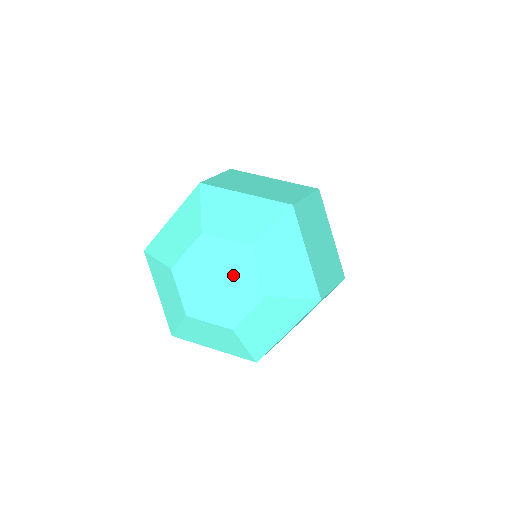
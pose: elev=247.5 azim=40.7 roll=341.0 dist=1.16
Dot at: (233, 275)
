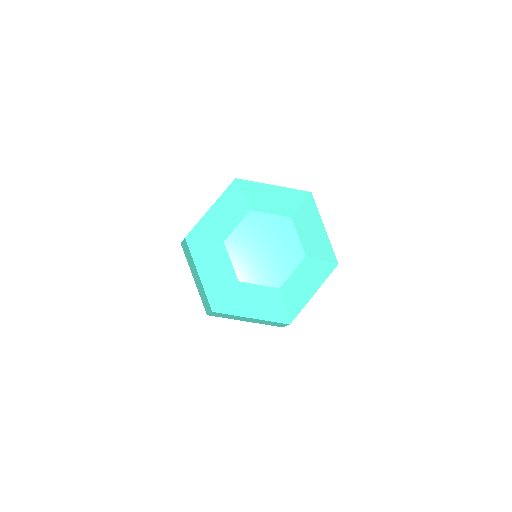
Dot at: (278, 242)
